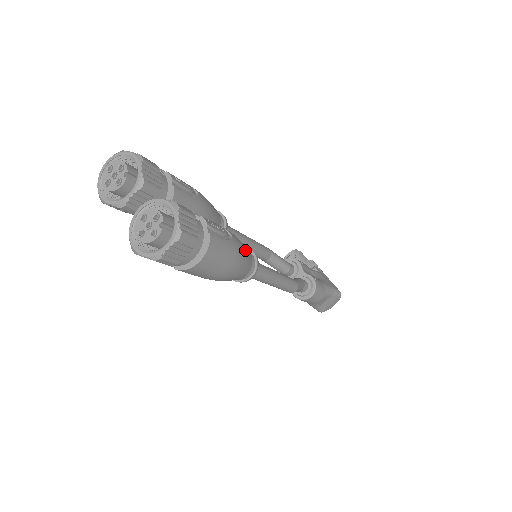
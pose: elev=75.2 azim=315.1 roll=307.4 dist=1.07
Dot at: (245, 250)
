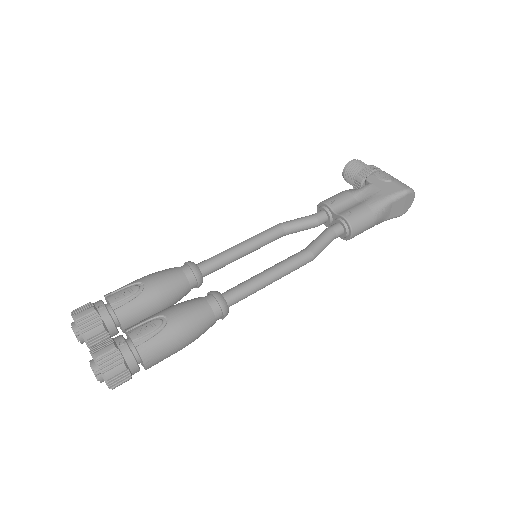
Dot at: (192, 314)
